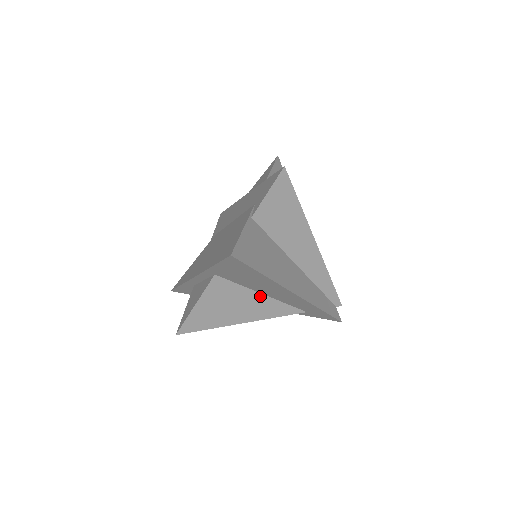
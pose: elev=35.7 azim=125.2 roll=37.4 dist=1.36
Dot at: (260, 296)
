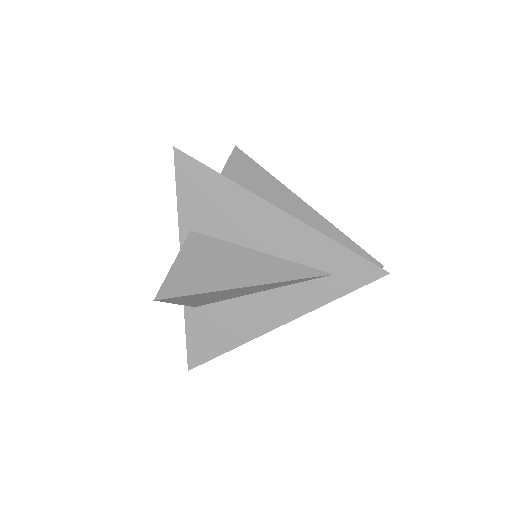
Dot at: (256, 254)
